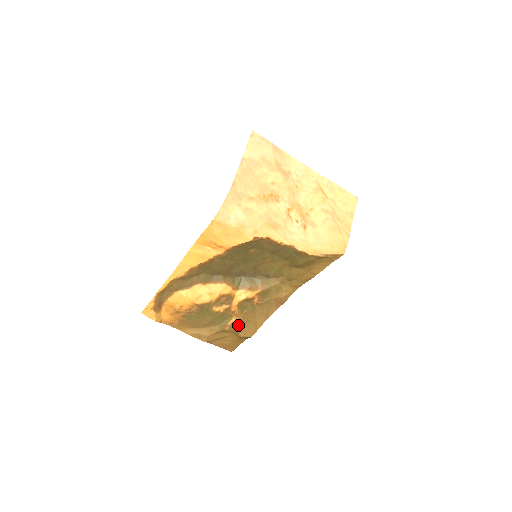
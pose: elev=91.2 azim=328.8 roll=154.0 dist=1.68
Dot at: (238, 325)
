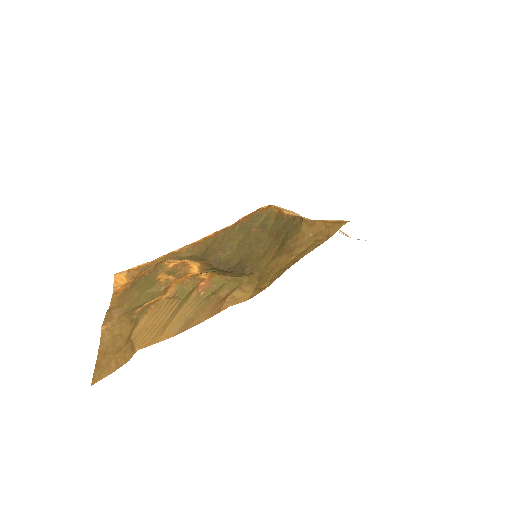
Dot at: (150, 310)
